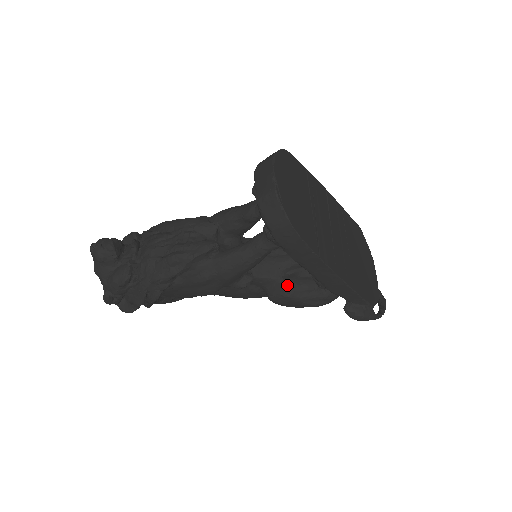
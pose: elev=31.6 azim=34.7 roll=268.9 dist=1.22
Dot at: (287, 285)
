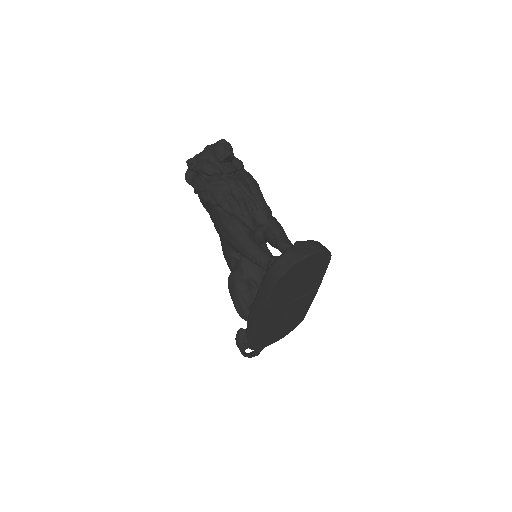
Dot at: (243, 284)
